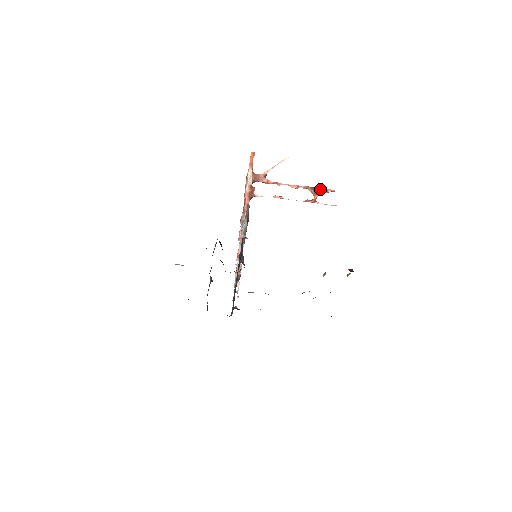
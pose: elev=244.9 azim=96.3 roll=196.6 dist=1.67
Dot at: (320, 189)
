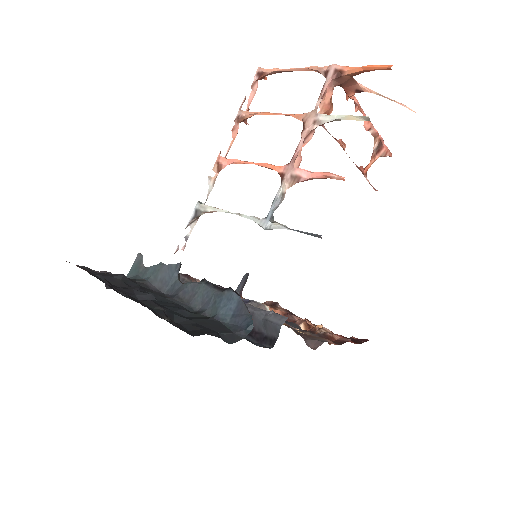
Dot at: (384, 147)
